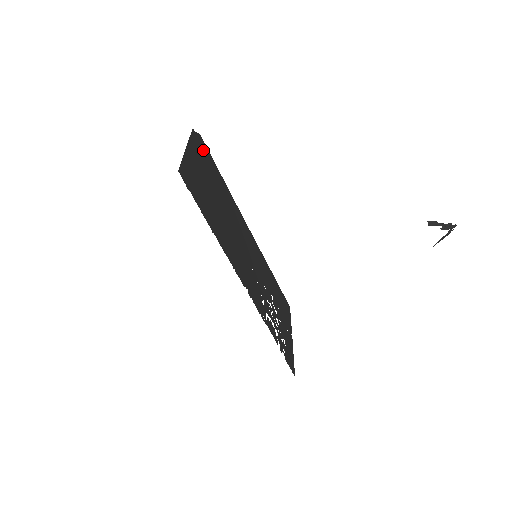
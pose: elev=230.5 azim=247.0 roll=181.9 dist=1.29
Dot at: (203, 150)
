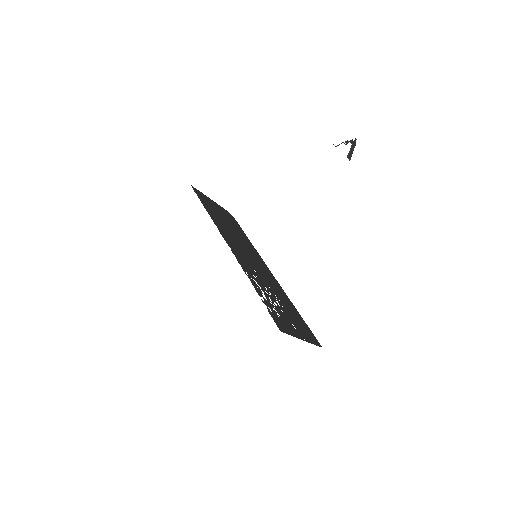
Dot at: (232, 219)
